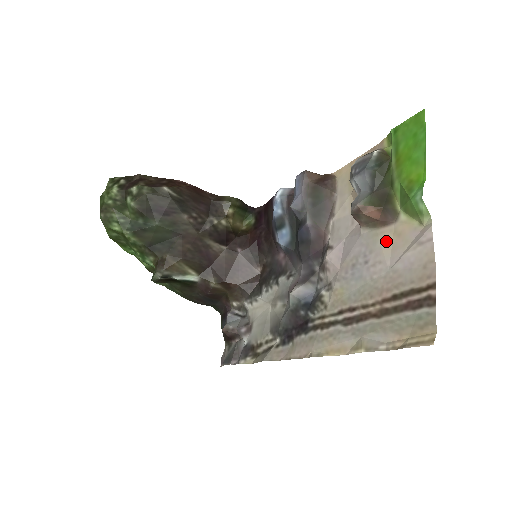
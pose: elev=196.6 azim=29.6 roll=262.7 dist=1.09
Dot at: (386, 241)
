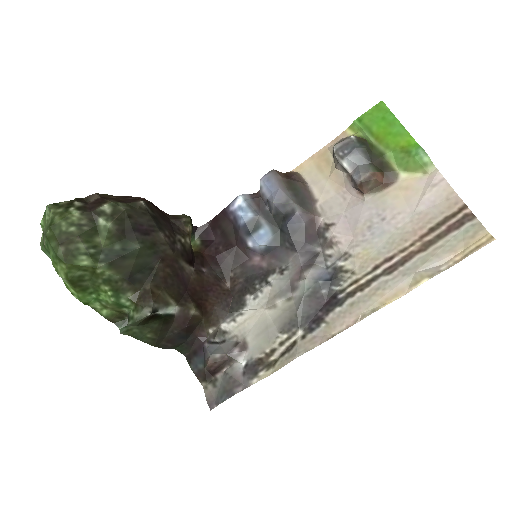
Dot at: (396, 197)
